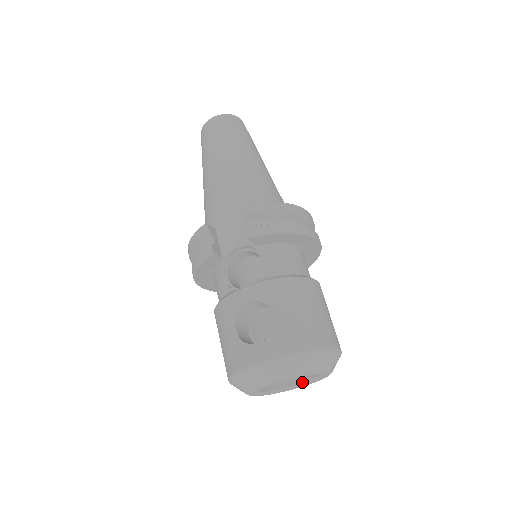
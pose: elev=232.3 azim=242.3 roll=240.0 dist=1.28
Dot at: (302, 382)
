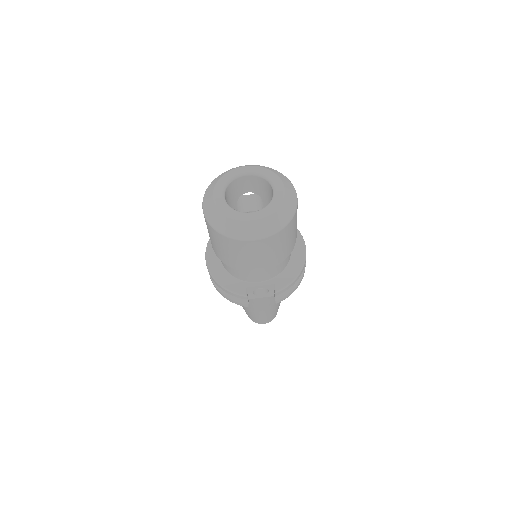
Dot at: (255, 212)
